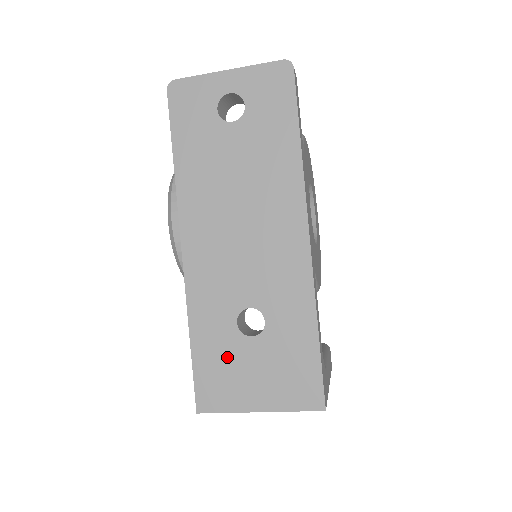
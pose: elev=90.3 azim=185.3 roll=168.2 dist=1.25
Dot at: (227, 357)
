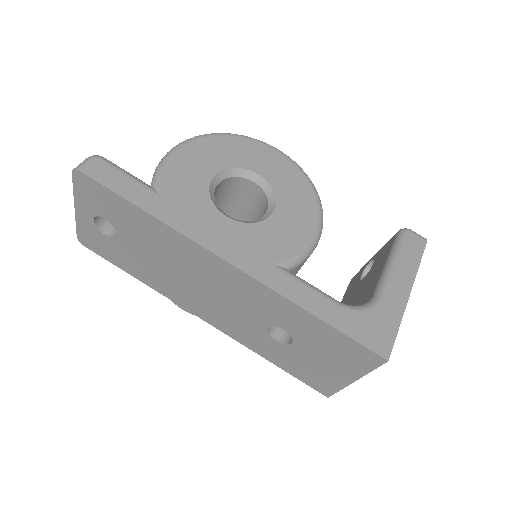
Dot at: (298, 361)
